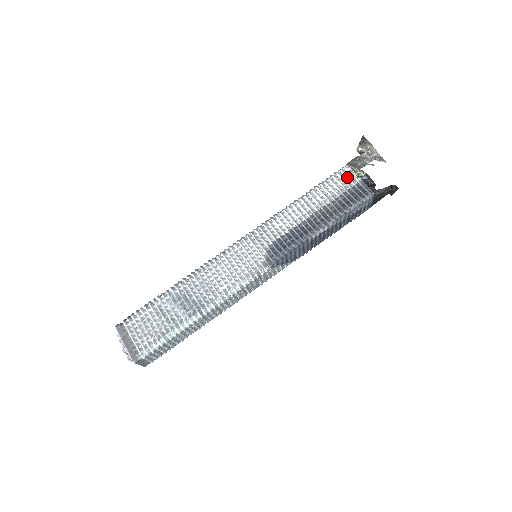
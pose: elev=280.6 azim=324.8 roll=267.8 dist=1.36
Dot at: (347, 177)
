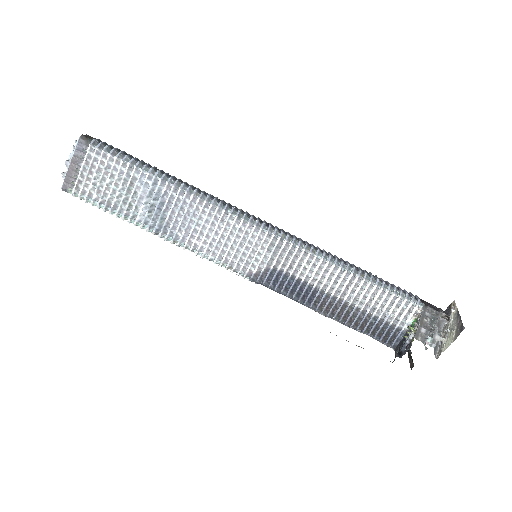
Dot at: (405, 314)
